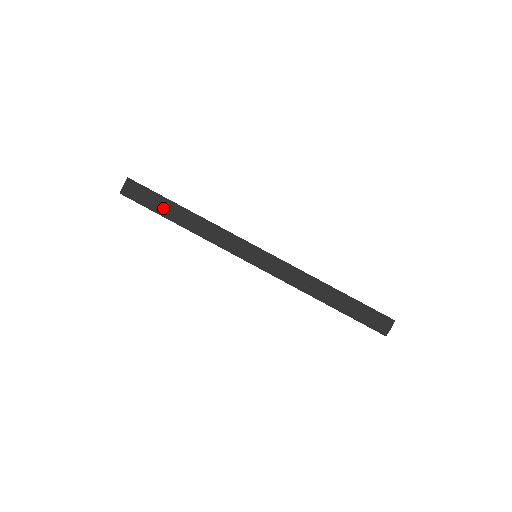
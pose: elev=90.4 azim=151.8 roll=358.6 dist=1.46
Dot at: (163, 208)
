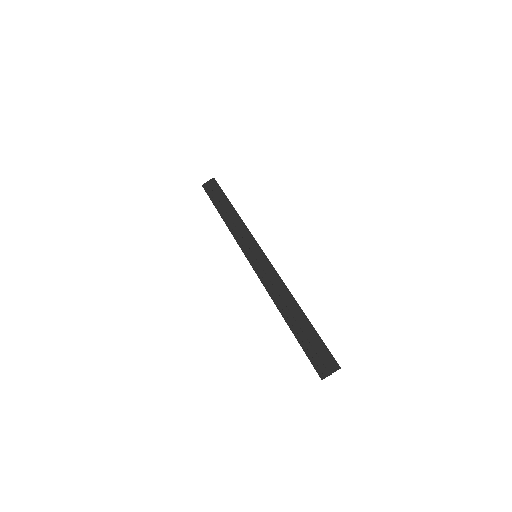
Dot at: (219, 202)
